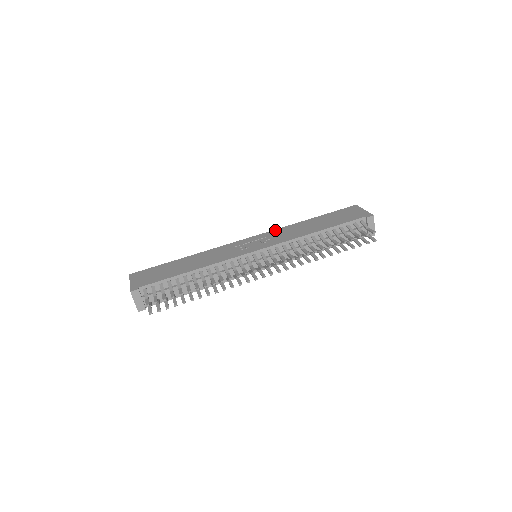
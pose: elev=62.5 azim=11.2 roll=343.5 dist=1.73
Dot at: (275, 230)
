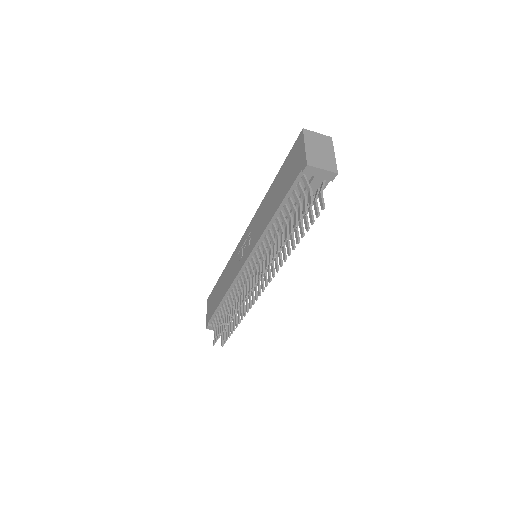
Dot at: (255, 215)
